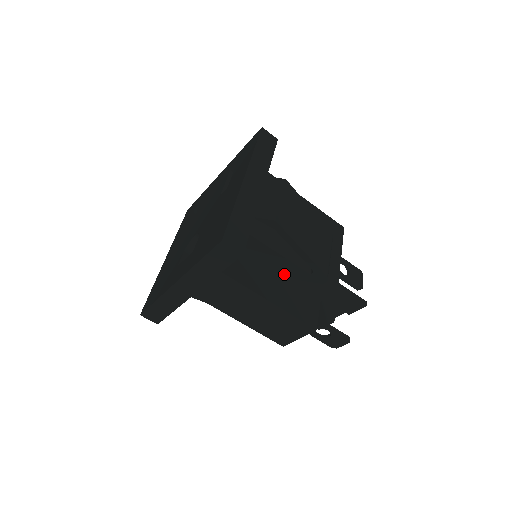
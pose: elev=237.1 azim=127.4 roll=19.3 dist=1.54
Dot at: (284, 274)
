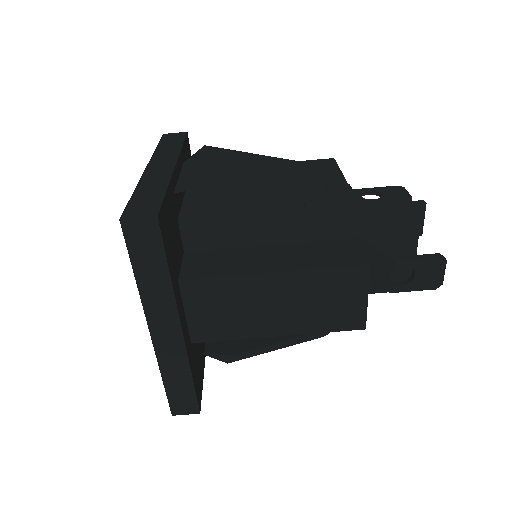
Dot at: (281, 237)
